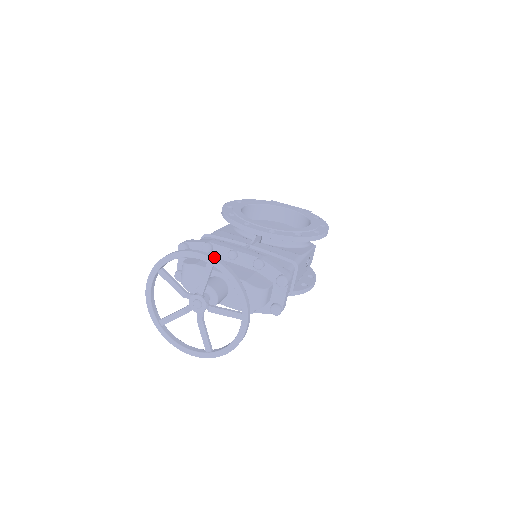
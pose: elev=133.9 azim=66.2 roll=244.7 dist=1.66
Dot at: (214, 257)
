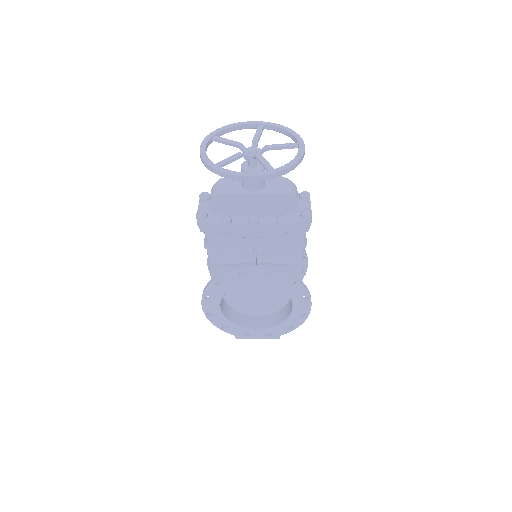
Dot at: occluded
